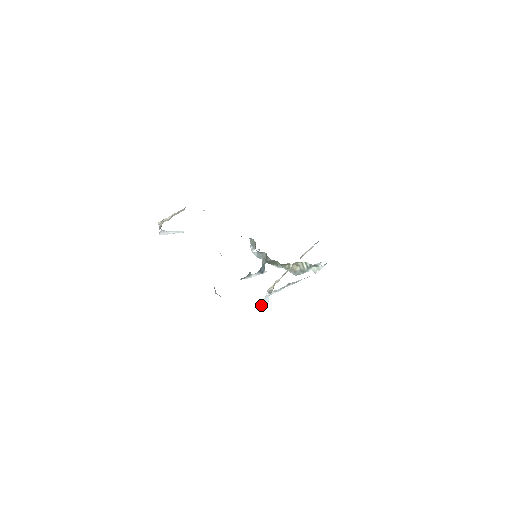
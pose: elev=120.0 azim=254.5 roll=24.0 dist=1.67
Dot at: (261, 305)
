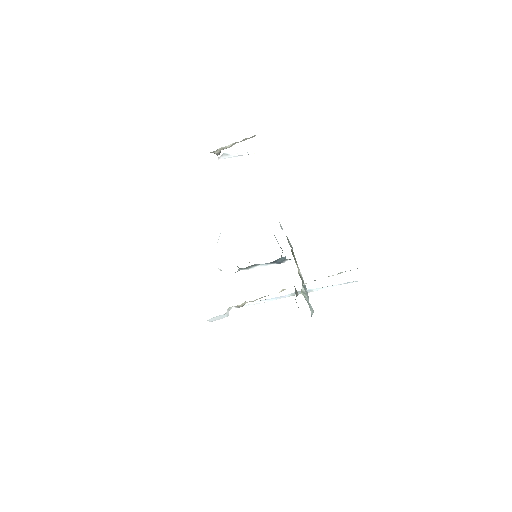
Dot at: (210, 320)
